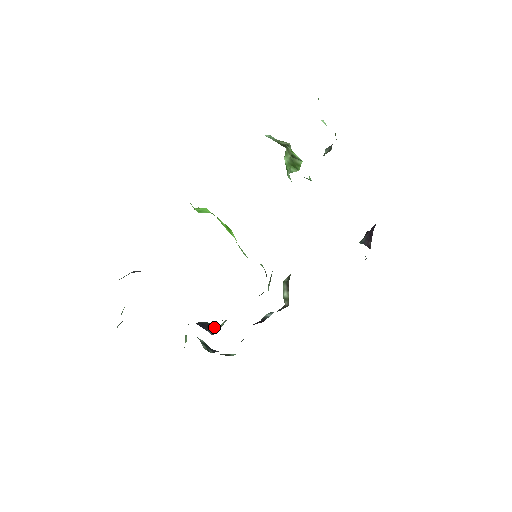
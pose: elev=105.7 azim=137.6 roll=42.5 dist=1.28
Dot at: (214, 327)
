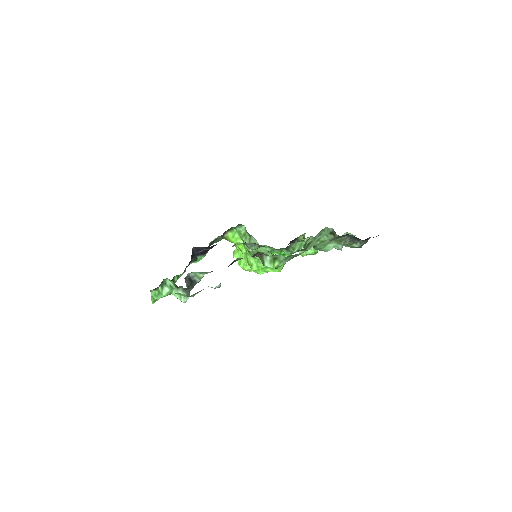
Dot at: occluded
